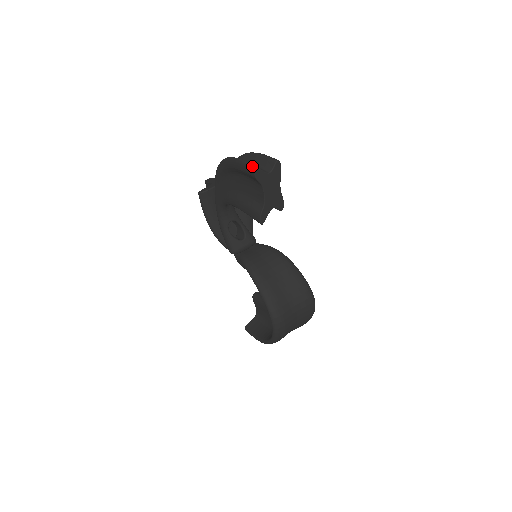
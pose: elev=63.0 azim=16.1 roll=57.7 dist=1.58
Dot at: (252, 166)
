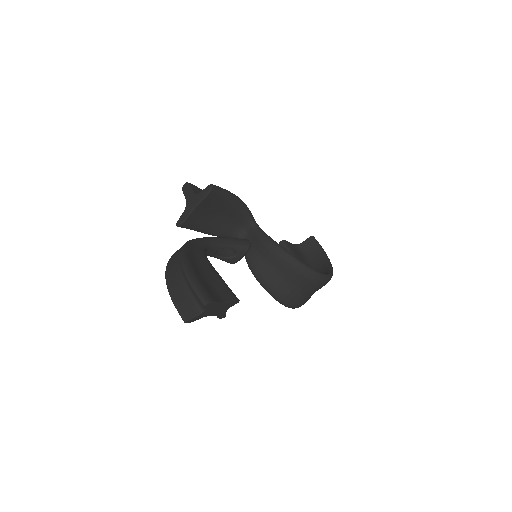
Dot at: occluded
